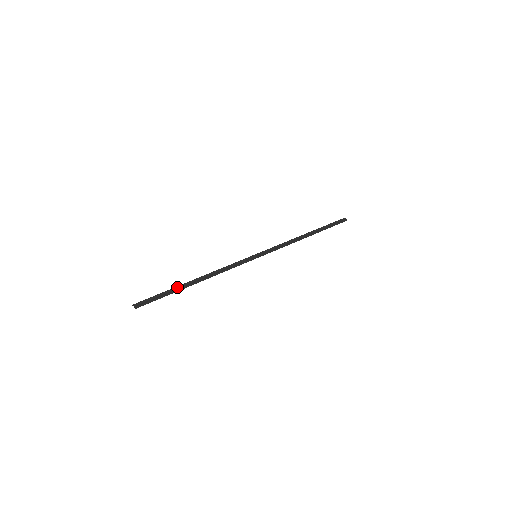
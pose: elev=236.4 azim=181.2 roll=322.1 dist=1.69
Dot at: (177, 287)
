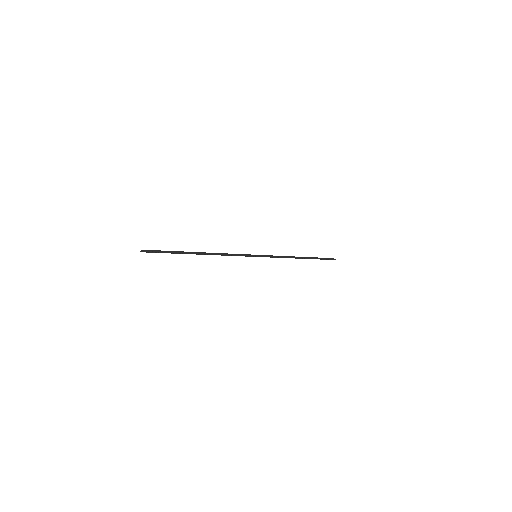
Dot at: (183, 252)
